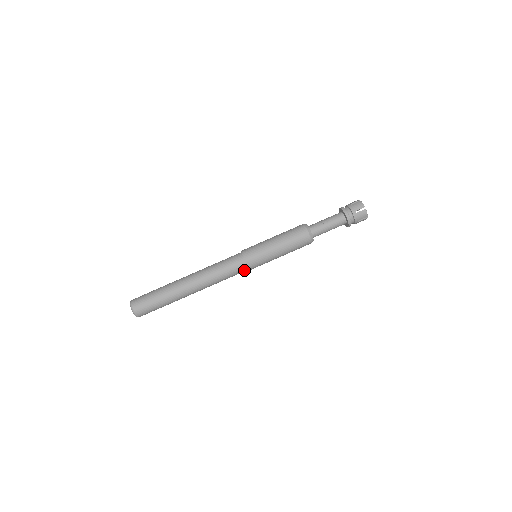
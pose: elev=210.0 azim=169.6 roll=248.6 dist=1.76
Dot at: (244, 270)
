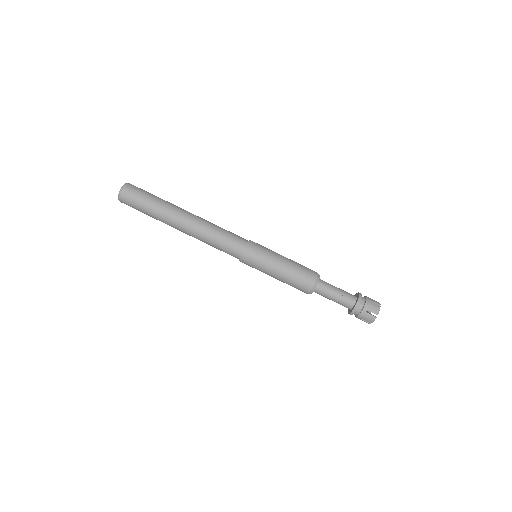
Dot at: (235, 256)
